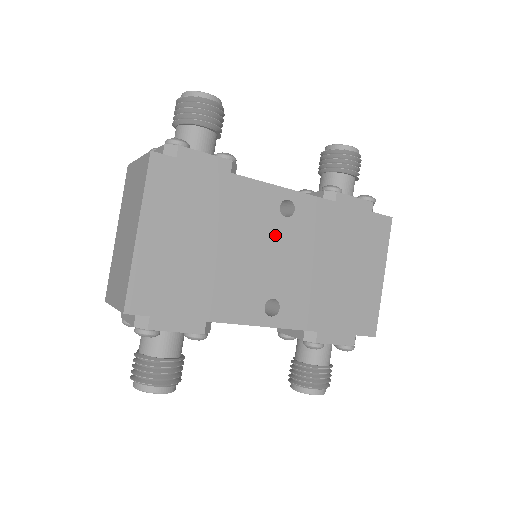
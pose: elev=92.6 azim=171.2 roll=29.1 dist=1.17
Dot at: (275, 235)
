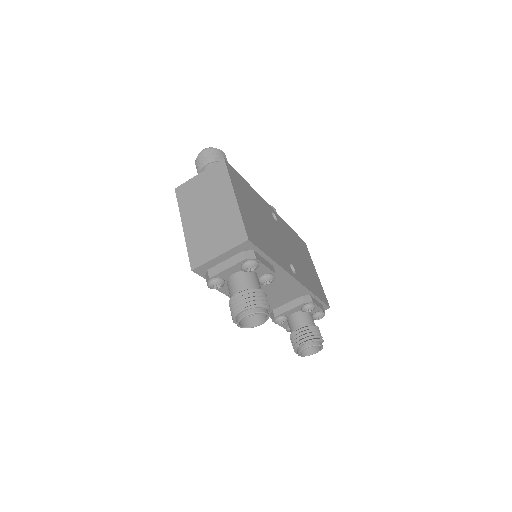
Dot at: (277, 228)
